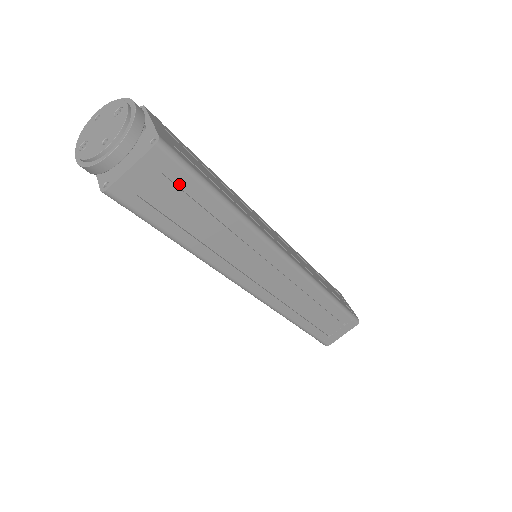
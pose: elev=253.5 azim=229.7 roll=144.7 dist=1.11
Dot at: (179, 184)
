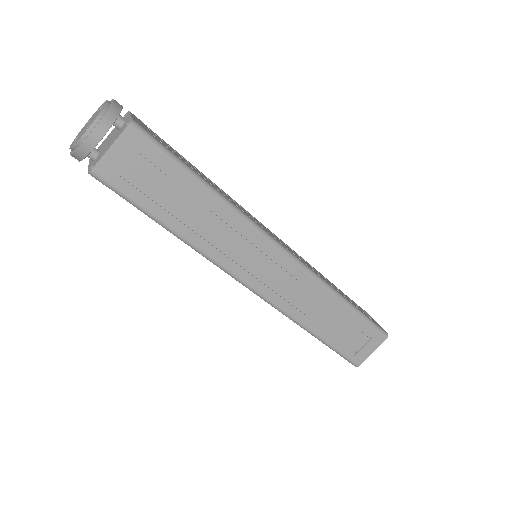
Dot at: (157, 165)
